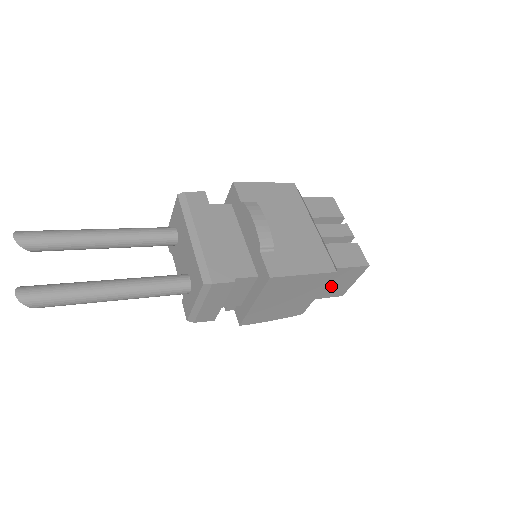
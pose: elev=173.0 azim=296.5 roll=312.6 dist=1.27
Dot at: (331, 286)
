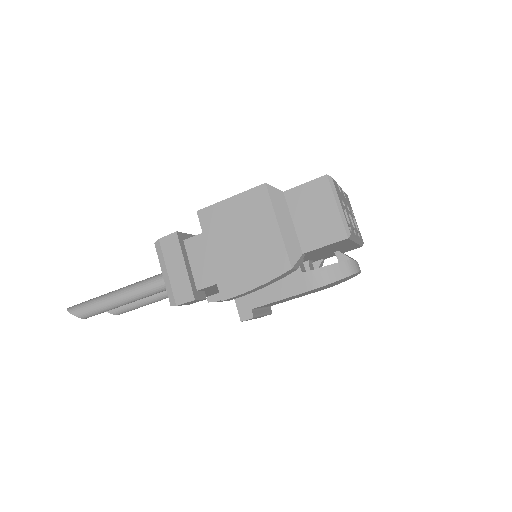
Dot at: (308, 223)
